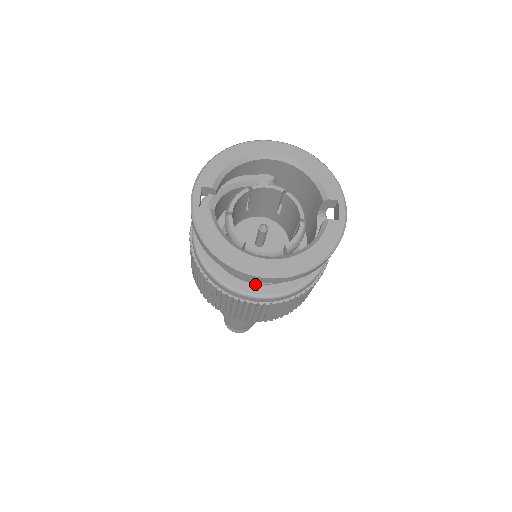
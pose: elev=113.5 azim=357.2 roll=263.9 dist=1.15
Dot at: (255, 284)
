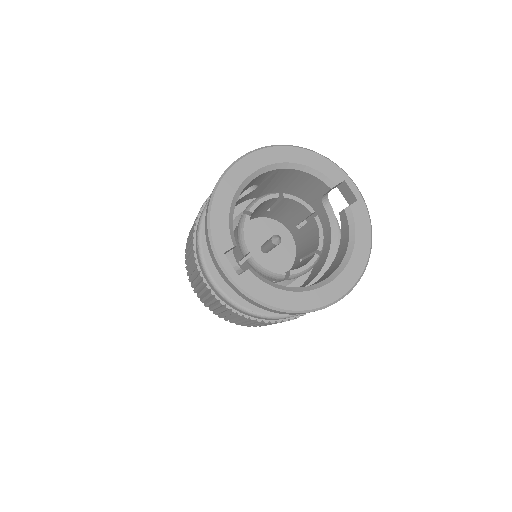
Dot at: occluded
